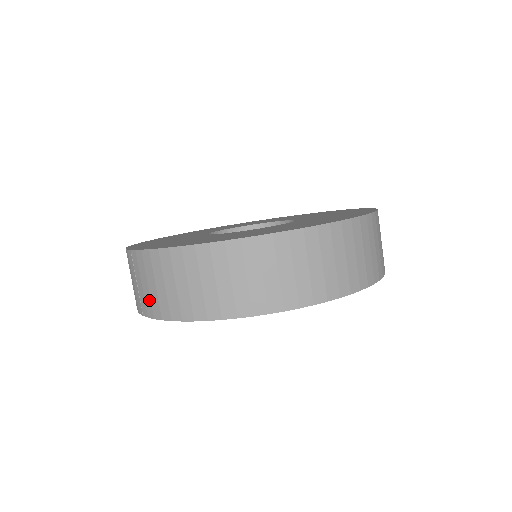
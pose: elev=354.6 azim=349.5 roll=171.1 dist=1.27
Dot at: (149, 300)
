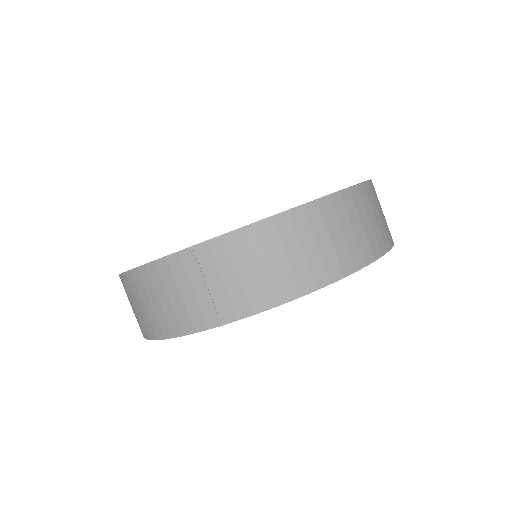
Dot at: (241, 294)
